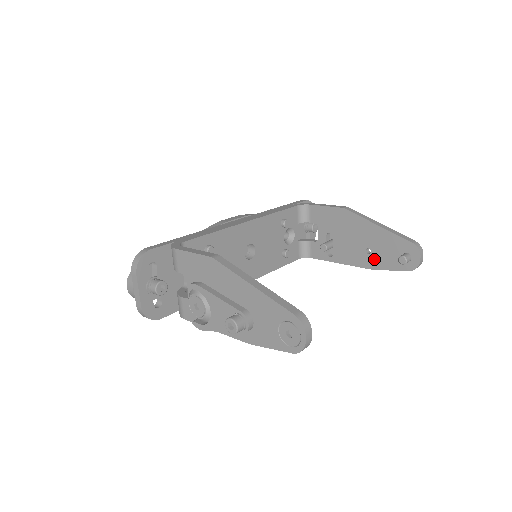
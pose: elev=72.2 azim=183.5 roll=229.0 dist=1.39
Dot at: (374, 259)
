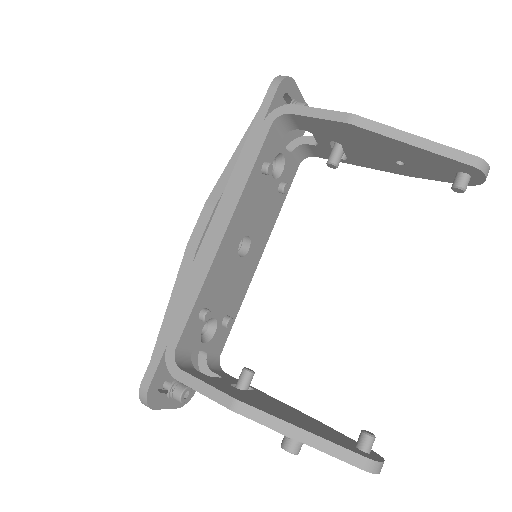
Dot at: (411, 170)
